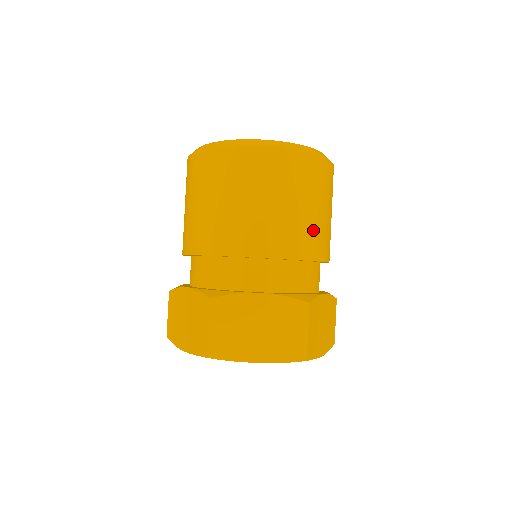
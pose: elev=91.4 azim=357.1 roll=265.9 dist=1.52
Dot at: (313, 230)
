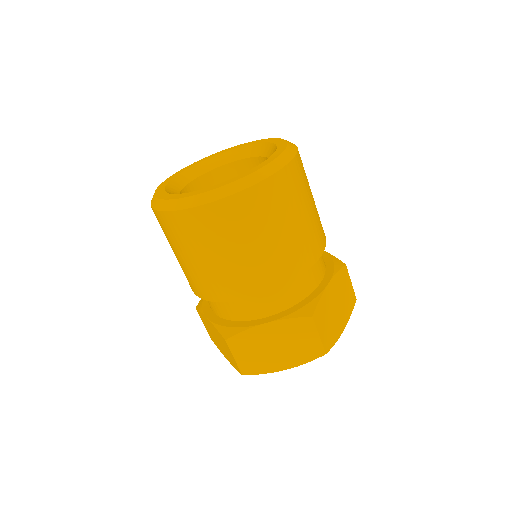
Dot at: (294, 248)
